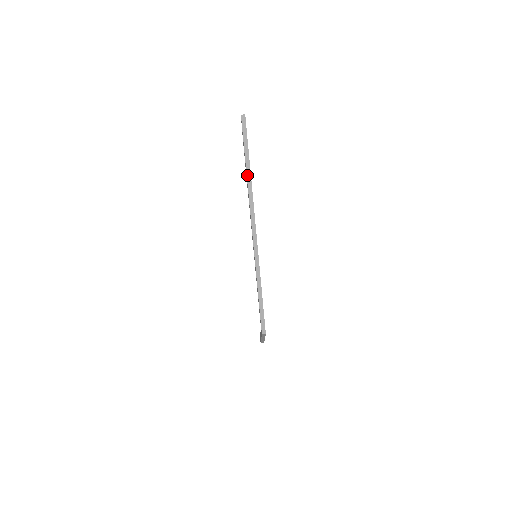
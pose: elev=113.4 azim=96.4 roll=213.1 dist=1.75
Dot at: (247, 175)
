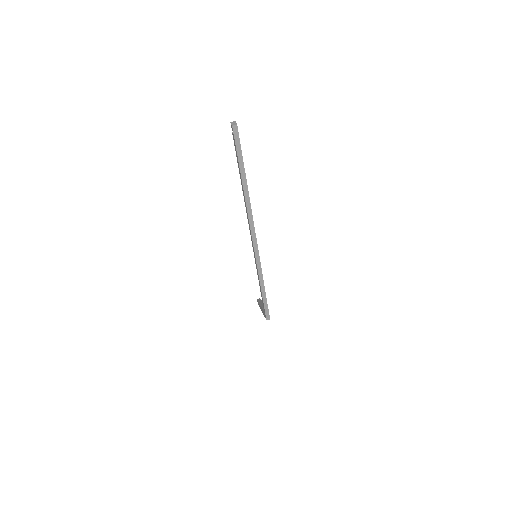
Dot at: (244, 189)
